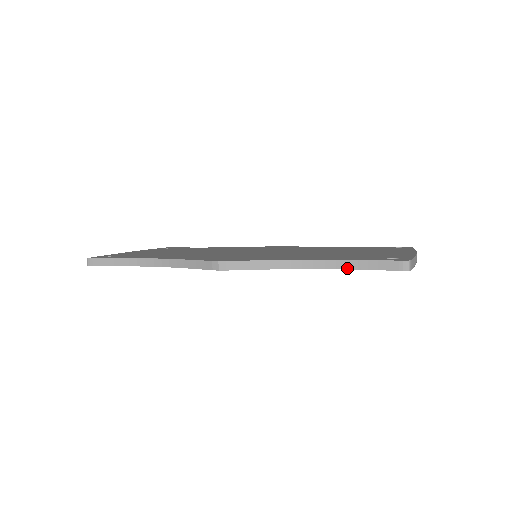
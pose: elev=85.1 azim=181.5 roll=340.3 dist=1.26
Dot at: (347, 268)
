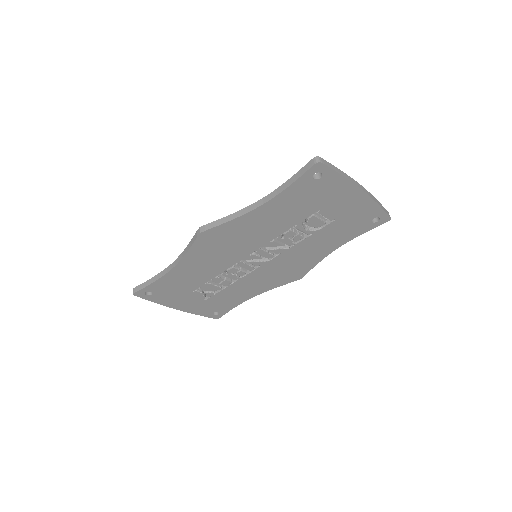
Dot at: (283, 189)
